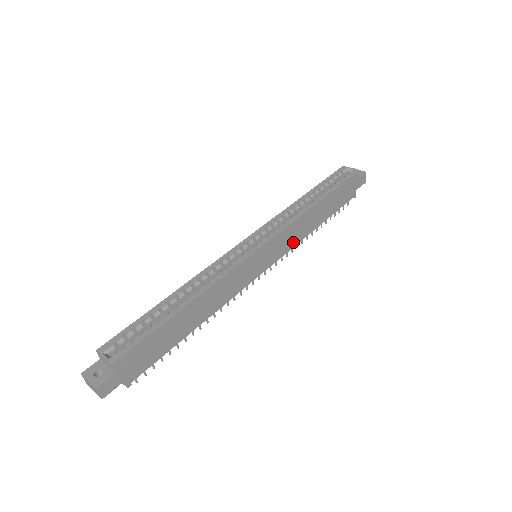
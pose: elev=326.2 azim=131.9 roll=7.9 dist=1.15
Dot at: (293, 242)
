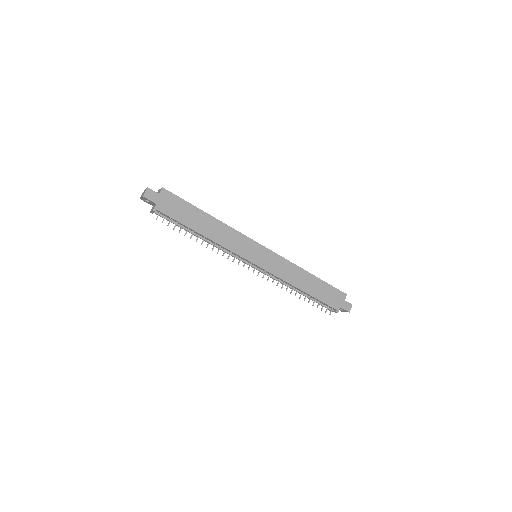
Dot at: (281, 274)
